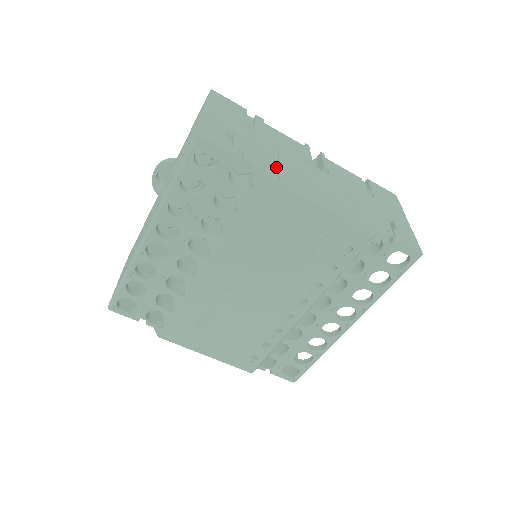
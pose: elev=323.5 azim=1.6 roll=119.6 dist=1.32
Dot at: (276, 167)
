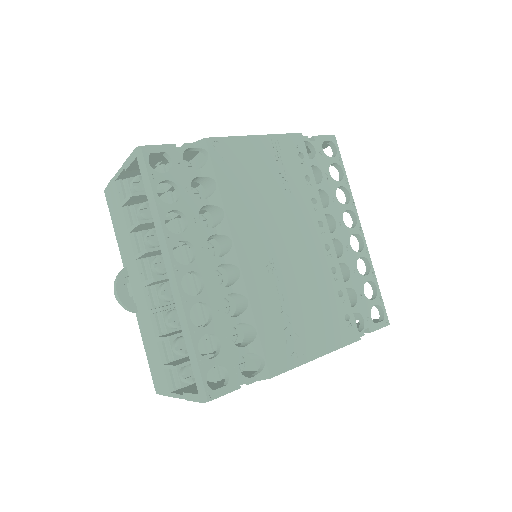
Dot at: occluded
